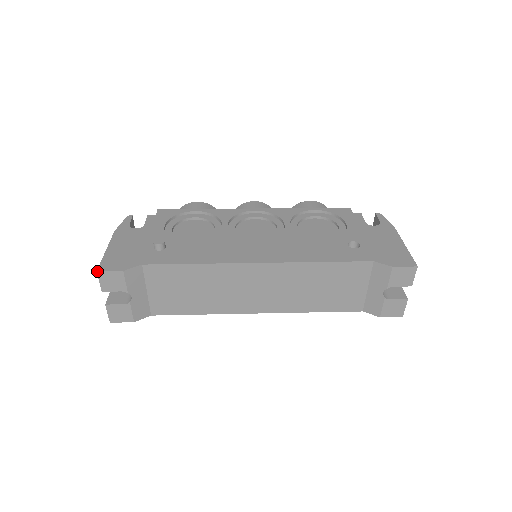
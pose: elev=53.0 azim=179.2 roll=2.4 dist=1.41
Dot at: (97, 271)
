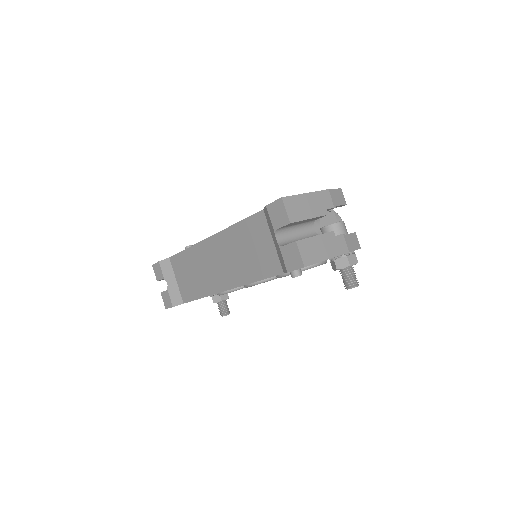
Dot at: (152, 265)
